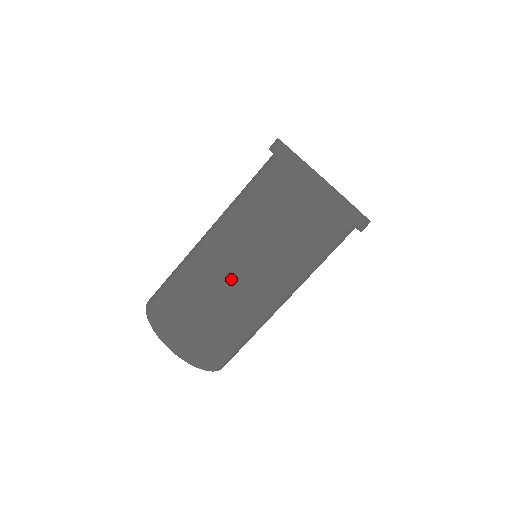
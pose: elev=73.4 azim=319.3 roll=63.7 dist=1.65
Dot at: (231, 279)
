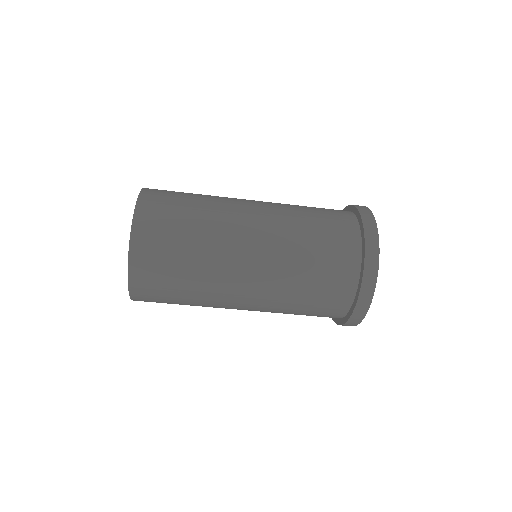
Dot at: (233, 303)
